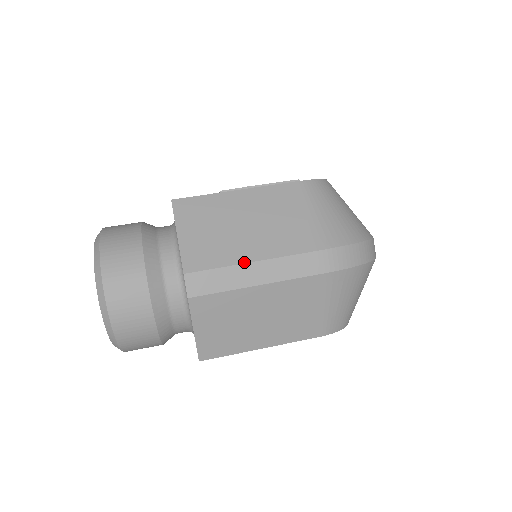
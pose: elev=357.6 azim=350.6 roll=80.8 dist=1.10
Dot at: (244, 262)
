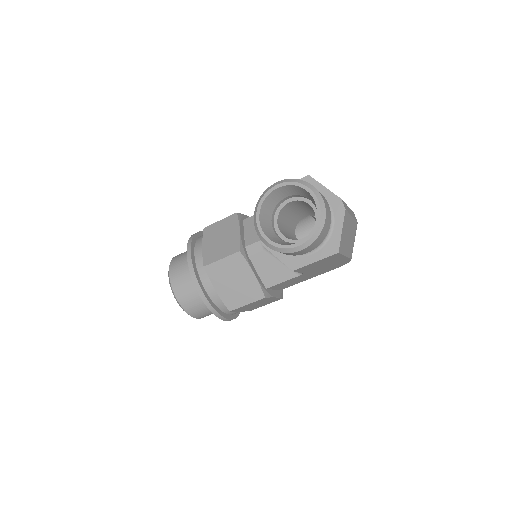
Dot at: occluded
